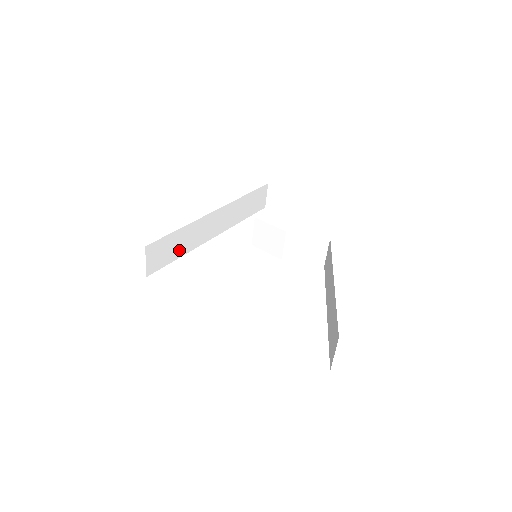
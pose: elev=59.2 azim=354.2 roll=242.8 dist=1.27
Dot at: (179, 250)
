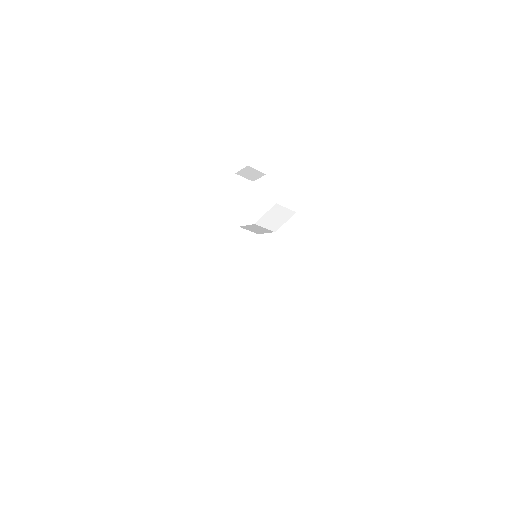
Dot at: (229, 285)
